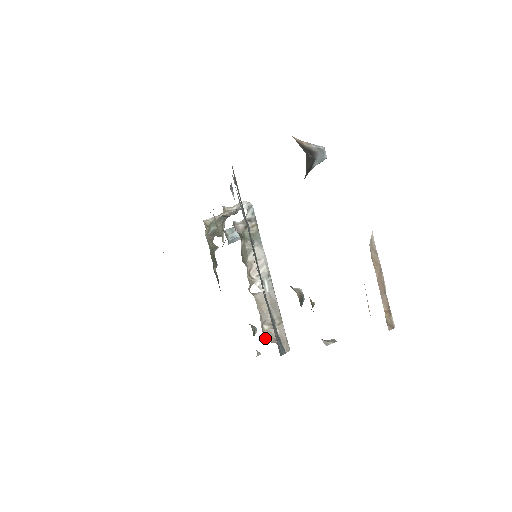
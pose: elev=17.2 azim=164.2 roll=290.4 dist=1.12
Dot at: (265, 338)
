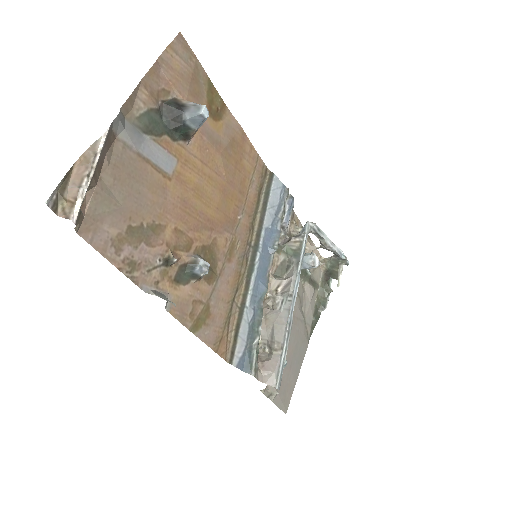
Dot at: occluded
